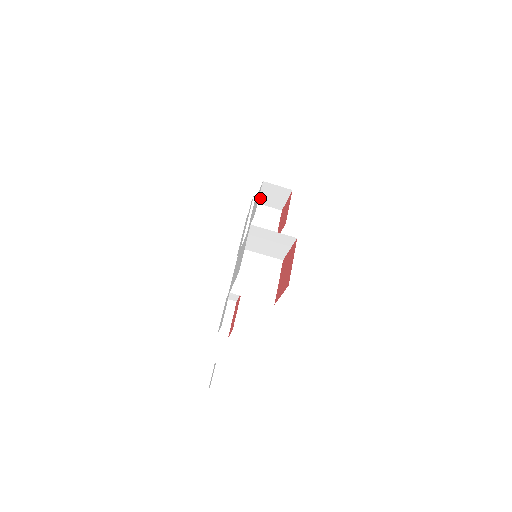
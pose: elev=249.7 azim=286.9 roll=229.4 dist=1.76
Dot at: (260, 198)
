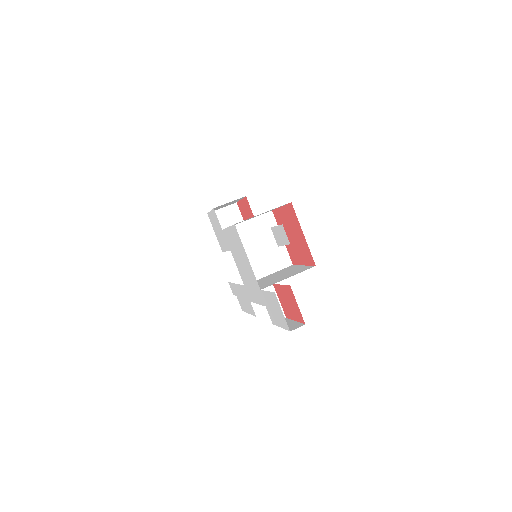
Dot at: occluded
